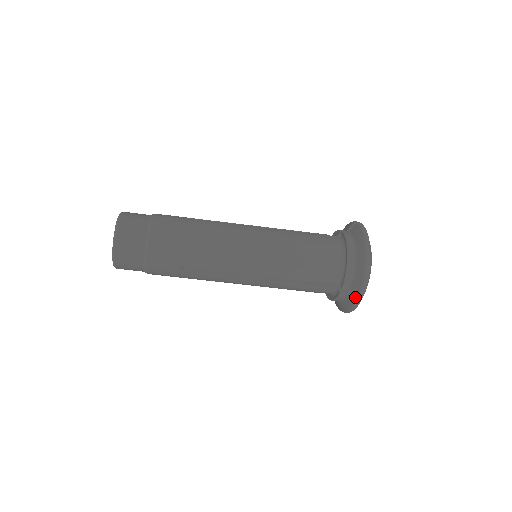
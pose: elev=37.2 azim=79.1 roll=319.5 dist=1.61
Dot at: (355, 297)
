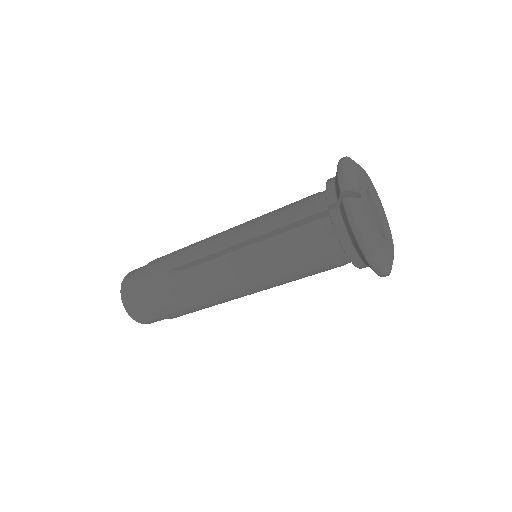
Dot at: occluded
